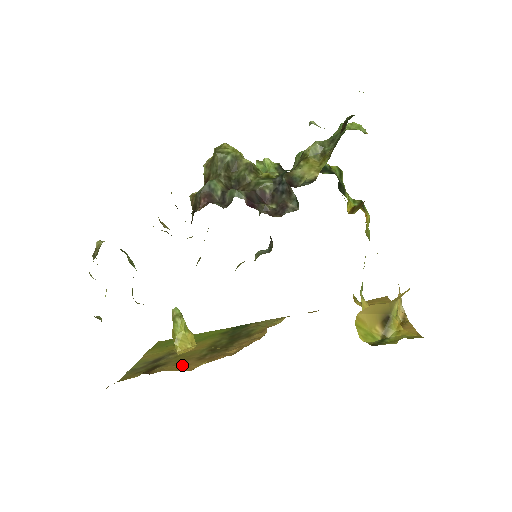
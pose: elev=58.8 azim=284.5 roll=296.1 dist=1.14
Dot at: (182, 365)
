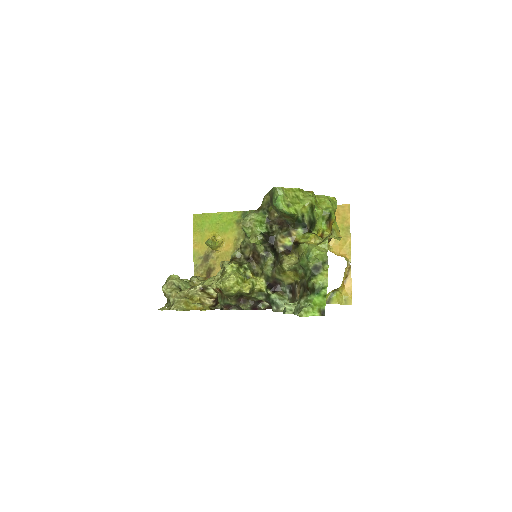
Dot at: occluded
